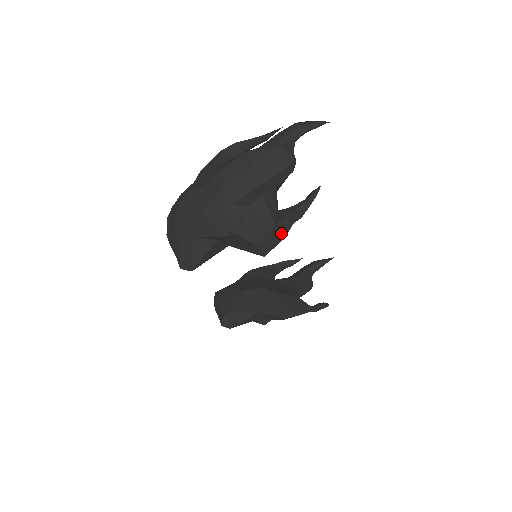
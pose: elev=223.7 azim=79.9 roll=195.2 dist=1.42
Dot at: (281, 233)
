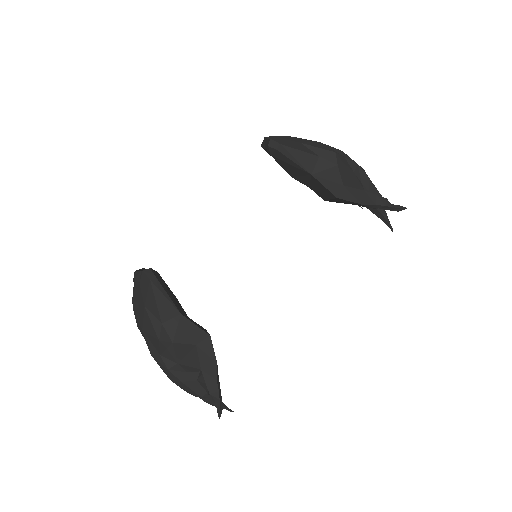
Dot at: (363, 199)
